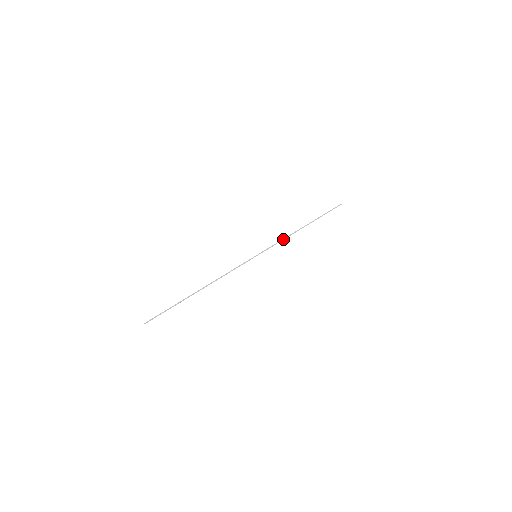
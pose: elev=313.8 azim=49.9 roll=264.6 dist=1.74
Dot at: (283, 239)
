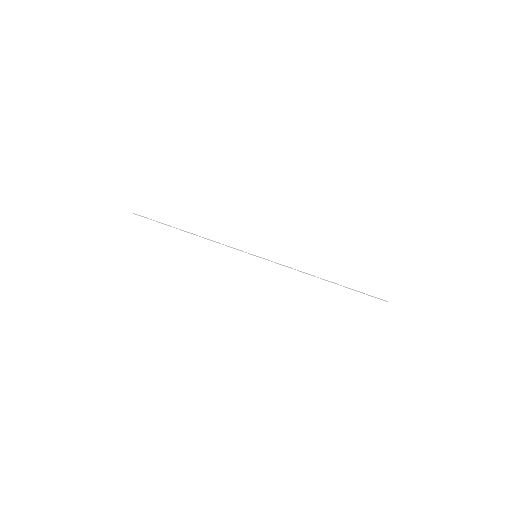
Dot at: occluded
